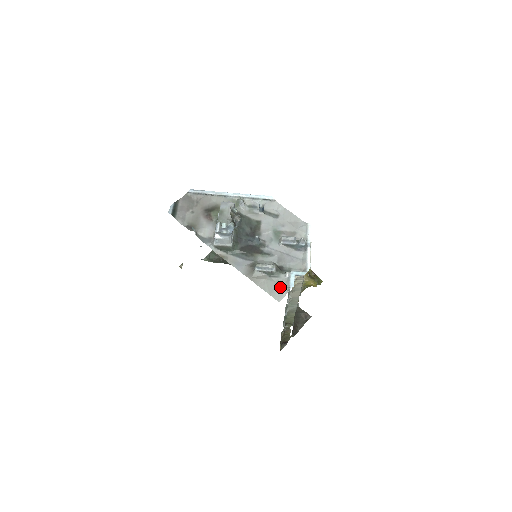
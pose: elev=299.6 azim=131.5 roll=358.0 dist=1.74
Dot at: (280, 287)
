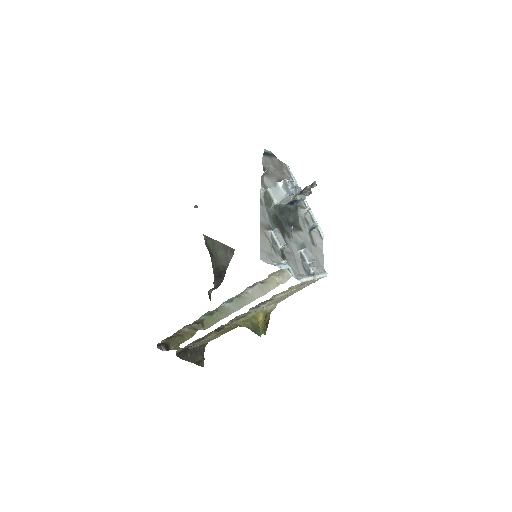
Dot at: (271, 258)
